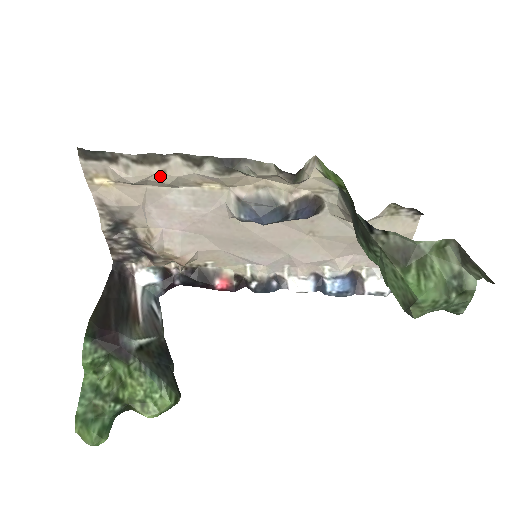
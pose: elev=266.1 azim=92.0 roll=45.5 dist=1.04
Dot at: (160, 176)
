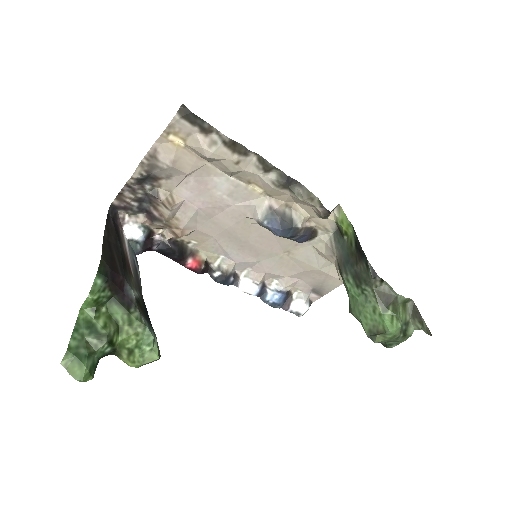
Dot at: (233, 163)
